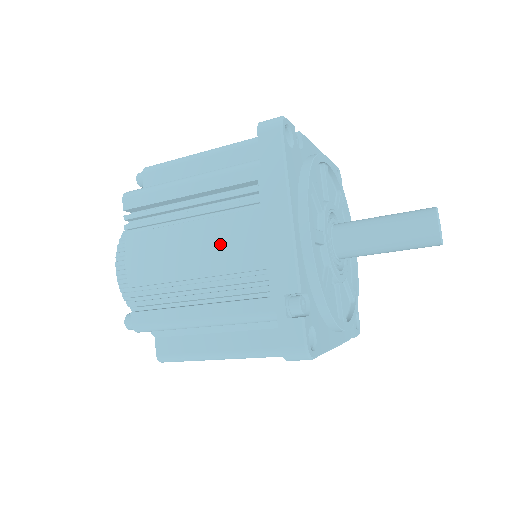
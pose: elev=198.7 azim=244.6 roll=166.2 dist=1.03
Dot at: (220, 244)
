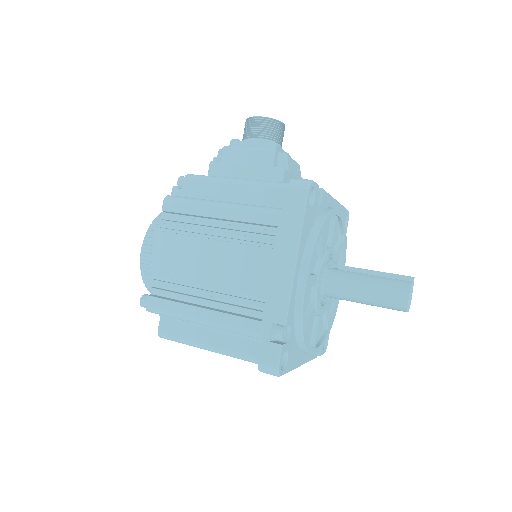
Dot at: occluded
